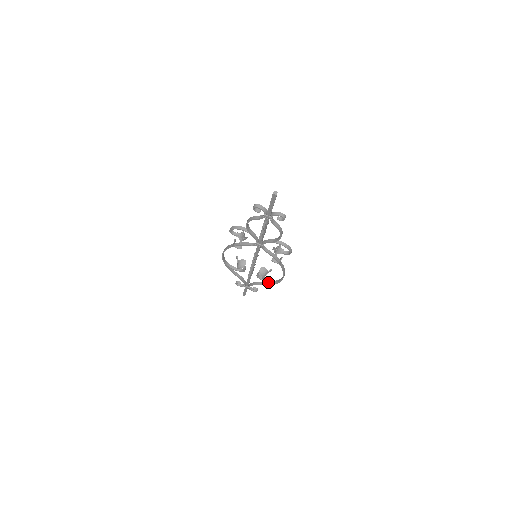
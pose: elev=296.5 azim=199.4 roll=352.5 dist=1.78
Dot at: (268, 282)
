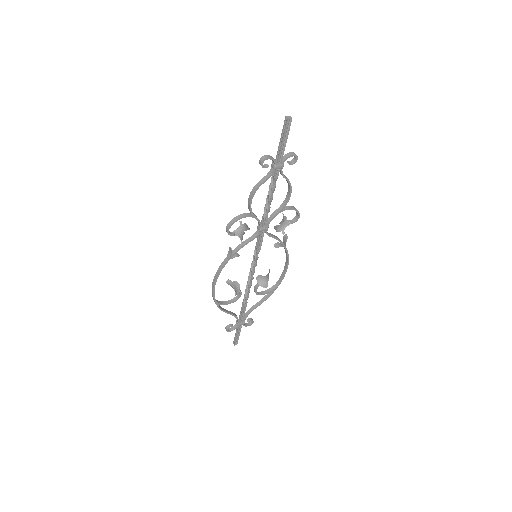
Dot at: (268, 292)
